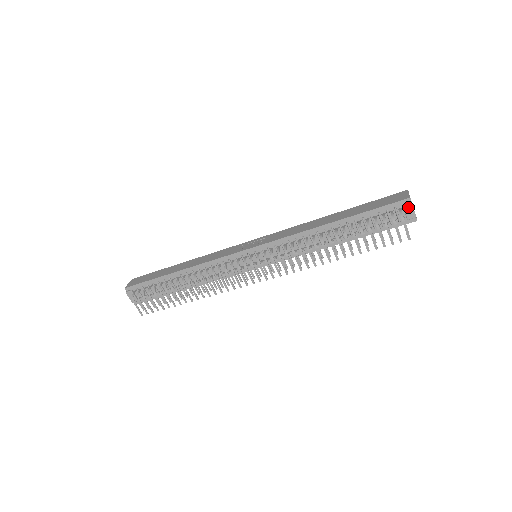
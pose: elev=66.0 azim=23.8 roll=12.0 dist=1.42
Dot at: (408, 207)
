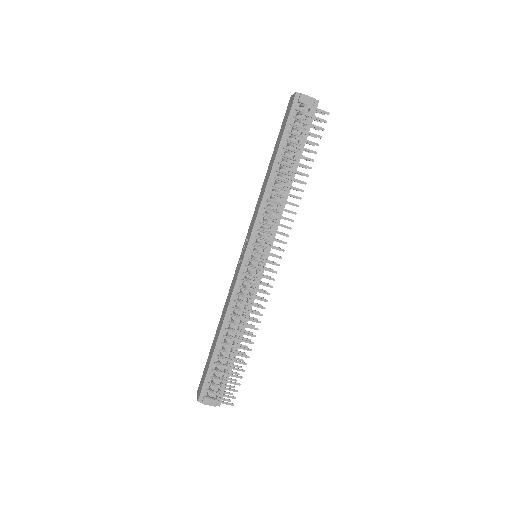
Dot at: (302, 99)
